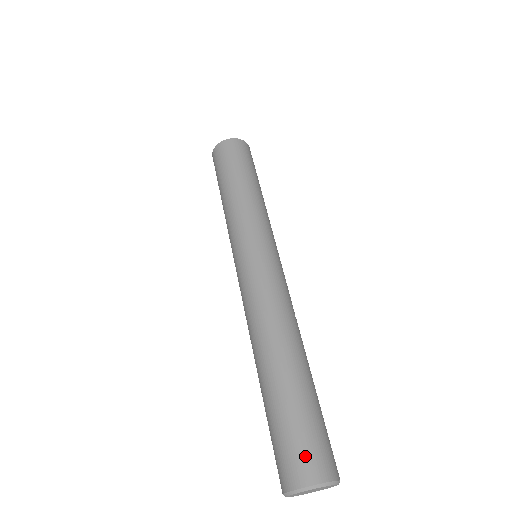
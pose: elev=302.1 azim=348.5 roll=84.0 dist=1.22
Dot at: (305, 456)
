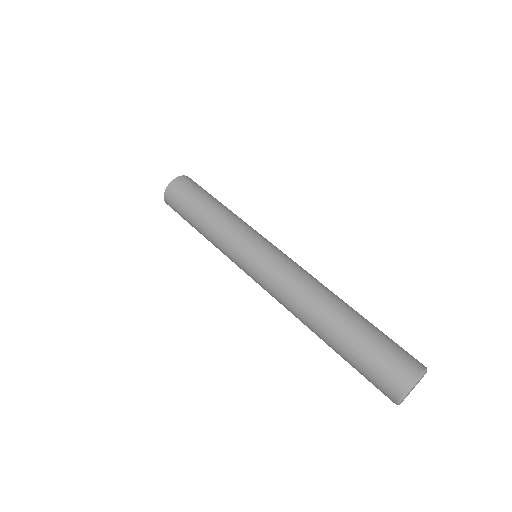
Dot at: (408, 353)
